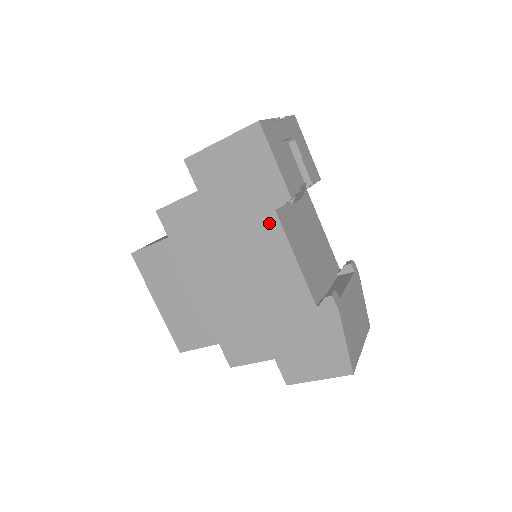
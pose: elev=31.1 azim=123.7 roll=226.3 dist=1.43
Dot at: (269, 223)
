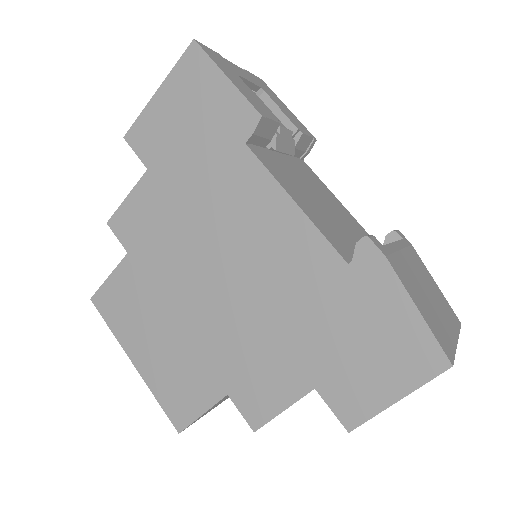
Dot at: (243, 166)
